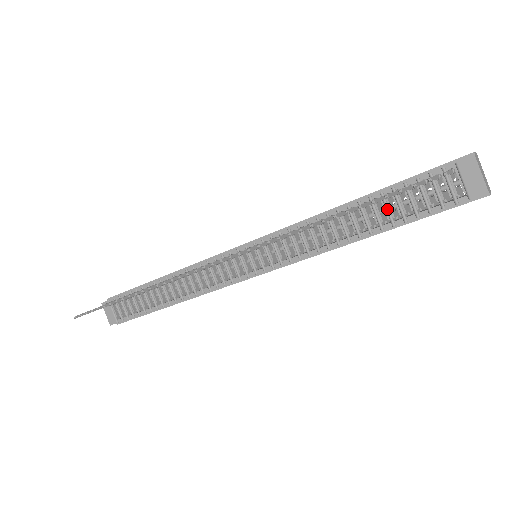
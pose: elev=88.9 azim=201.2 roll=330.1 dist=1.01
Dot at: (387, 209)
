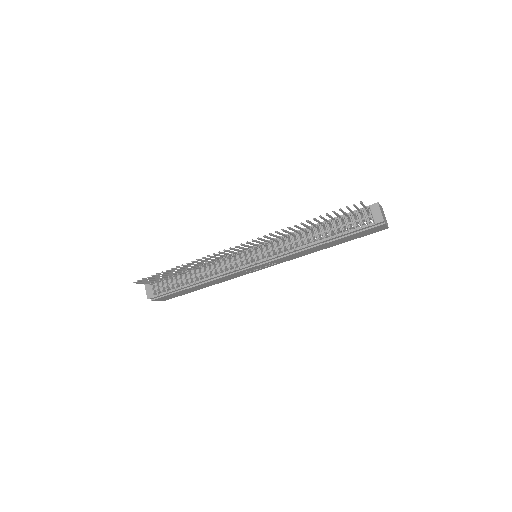
Dot at: (334, 227)
